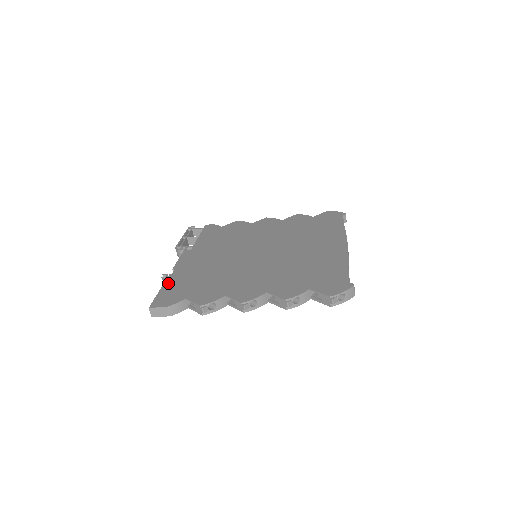
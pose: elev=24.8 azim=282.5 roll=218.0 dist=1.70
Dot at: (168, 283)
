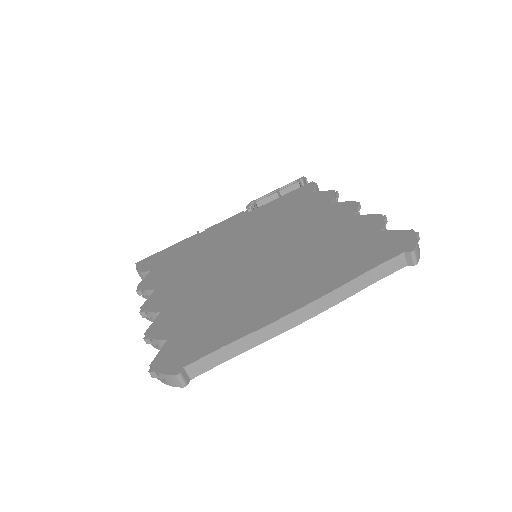
Dot at: (177, 245)
